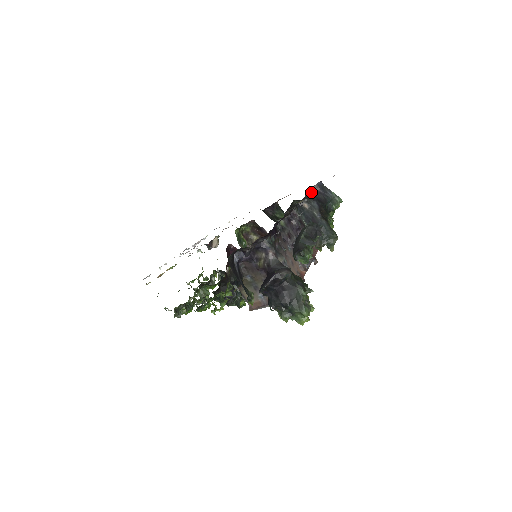
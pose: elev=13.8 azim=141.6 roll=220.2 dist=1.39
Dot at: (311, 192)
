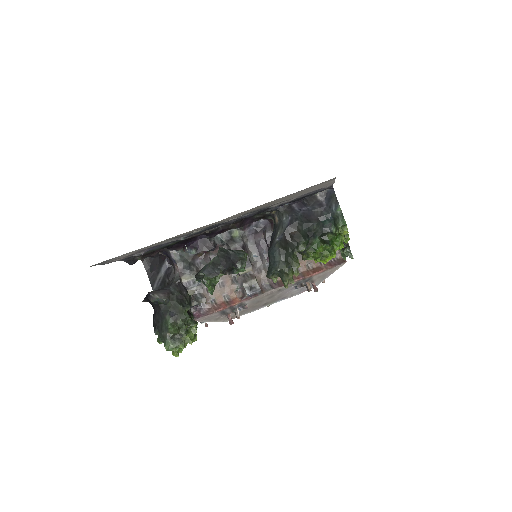
Dot at: (305, 201)
